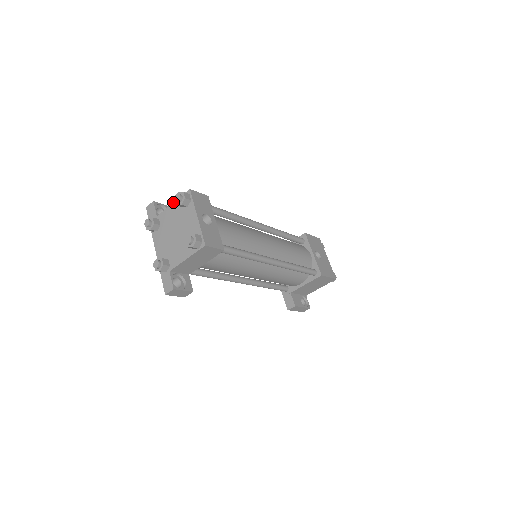
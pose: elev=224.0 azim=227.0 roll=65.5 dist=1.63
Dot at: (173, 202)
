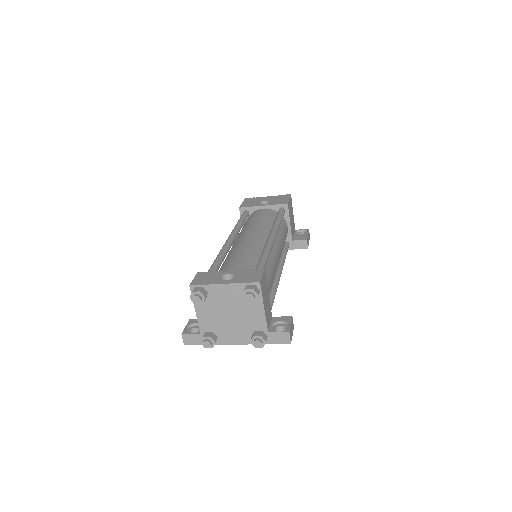
Dot at: occluded
